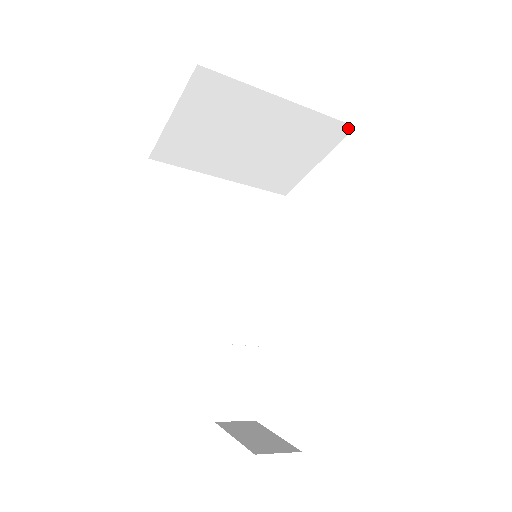
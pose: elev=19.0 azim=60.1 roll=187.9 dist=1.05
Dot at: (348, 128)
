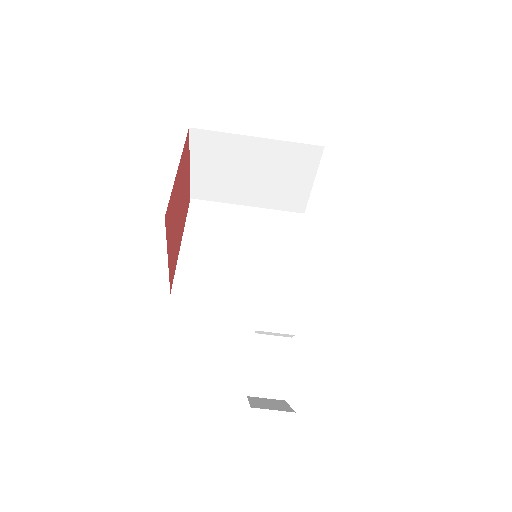
Dot at: (319, 149)
